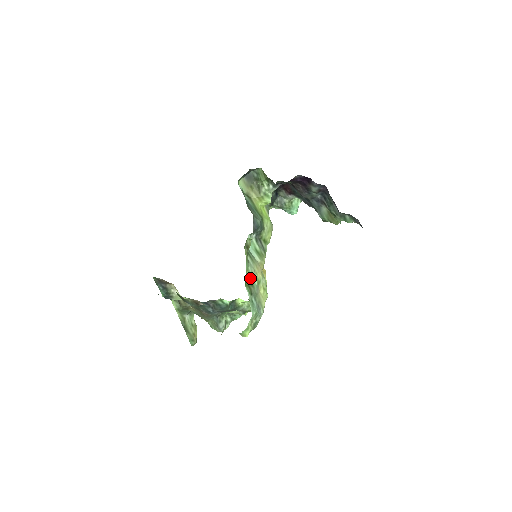
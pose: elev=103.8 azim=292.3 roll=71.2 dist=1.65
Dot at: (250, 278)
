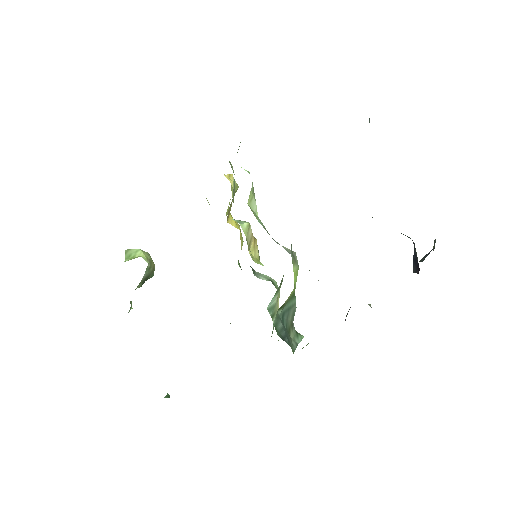
Dot at: occluded
